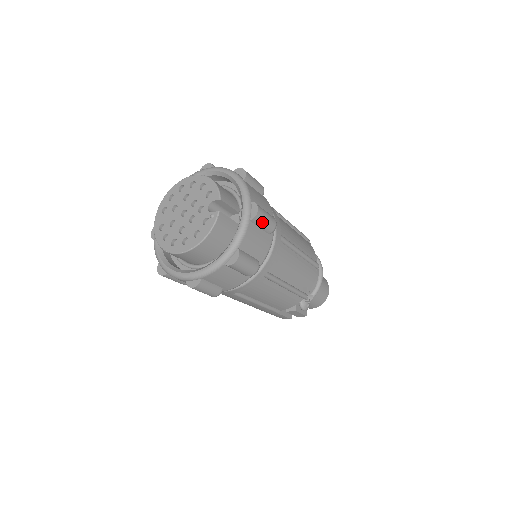
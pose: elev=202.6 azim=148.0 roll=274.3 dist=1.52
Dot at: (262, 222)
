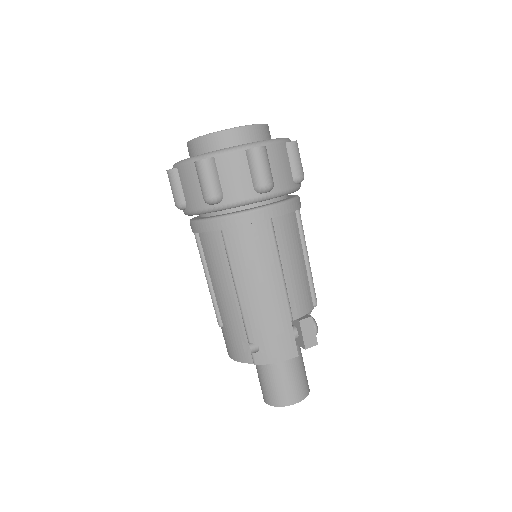
Dot at: occluded
